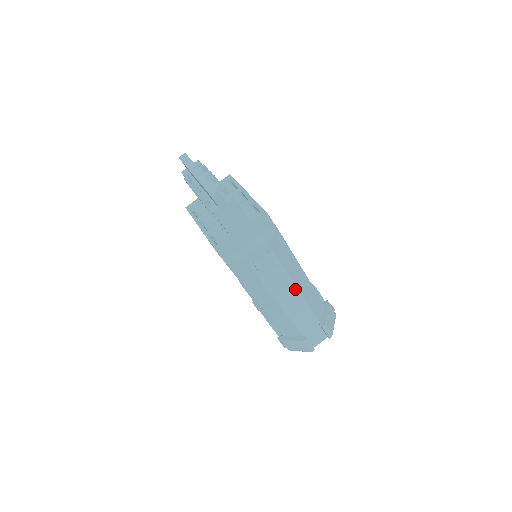
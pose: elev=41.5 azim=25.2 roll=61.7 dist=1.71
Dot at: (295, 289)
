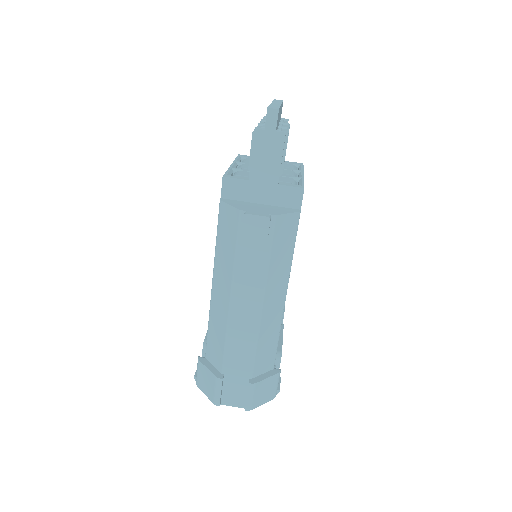
Dot at: (260, 301)
